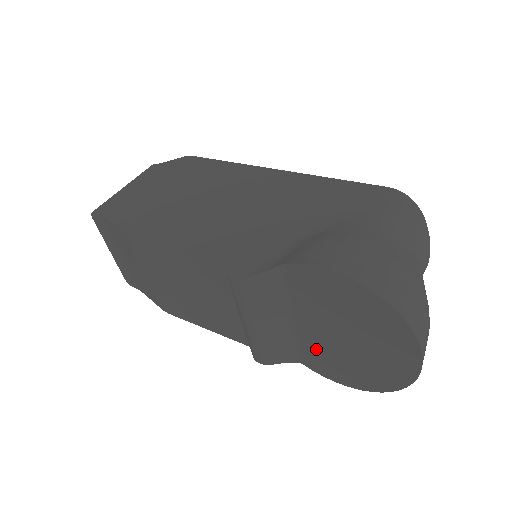
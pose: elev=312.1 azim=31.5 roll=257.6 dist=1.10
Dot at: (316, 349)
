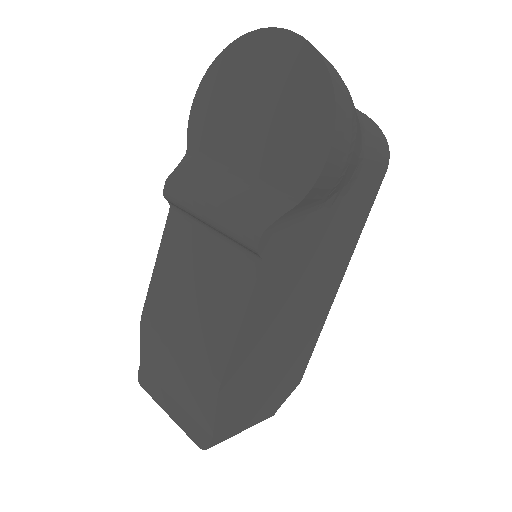
Dot at: (274, 163)
